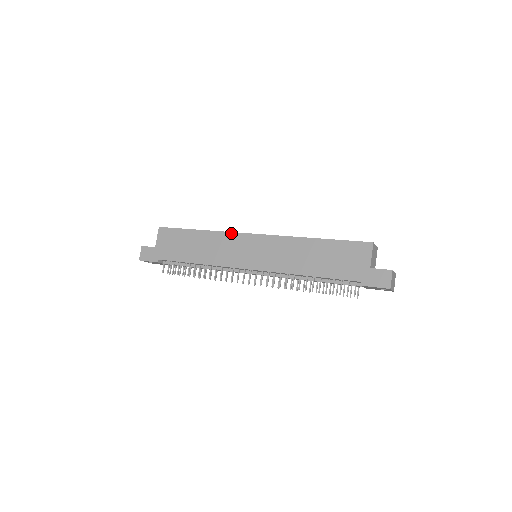
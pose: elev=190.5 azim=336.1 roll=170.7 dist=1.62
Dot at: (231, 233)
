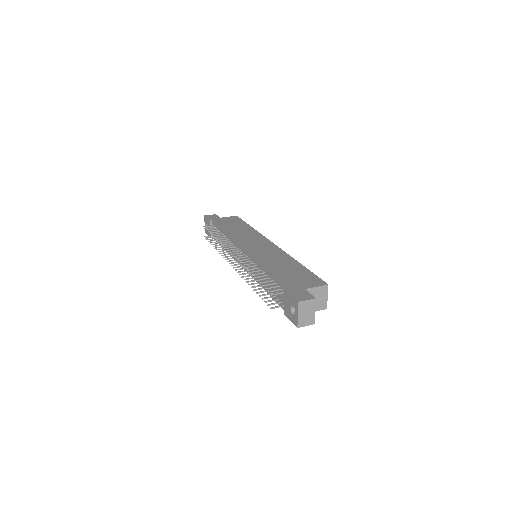
Dot at: (263, 236)
